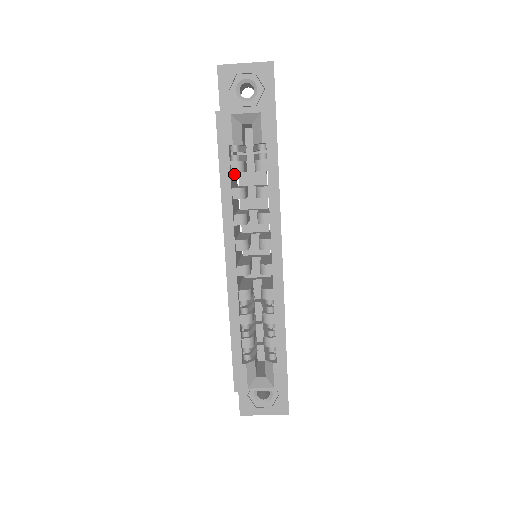
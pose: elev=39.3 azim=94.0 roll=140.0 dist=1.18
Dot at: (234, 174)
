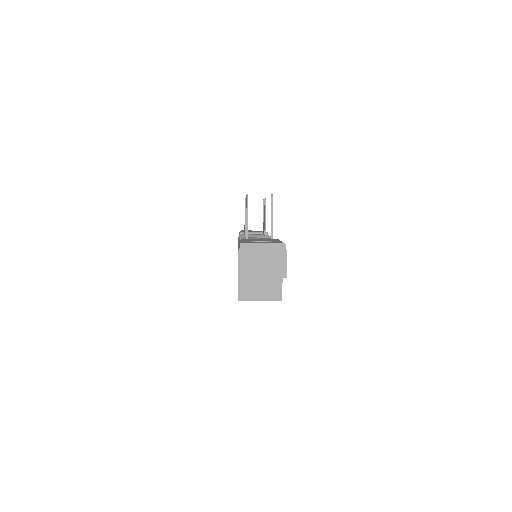
Dot at: occluded
